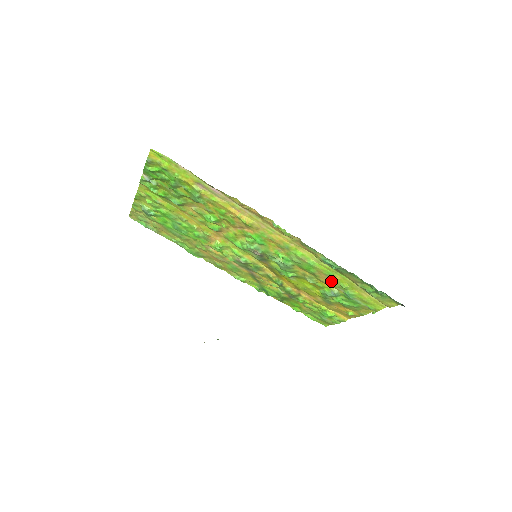
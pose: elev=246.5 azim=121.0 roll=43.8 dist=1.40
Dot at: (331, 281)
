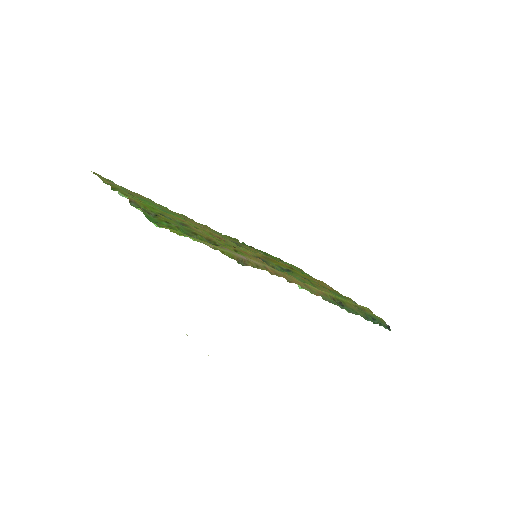
Dot at: (329, 292)
